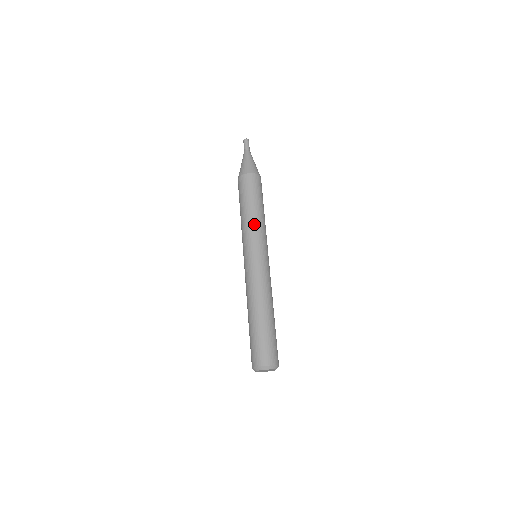
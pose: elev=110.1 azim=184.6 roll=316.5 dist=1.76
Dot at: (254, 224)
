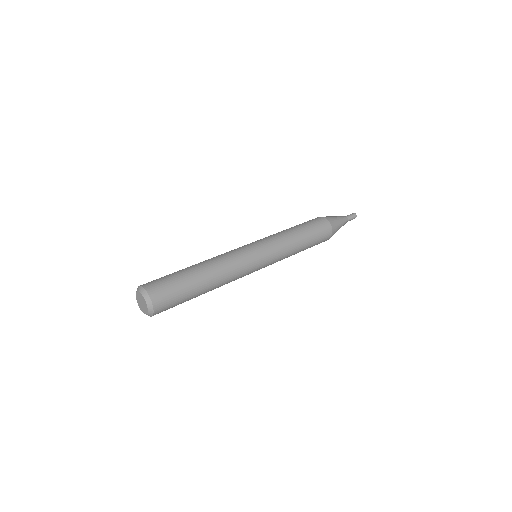
Dot at: (287, 241)
